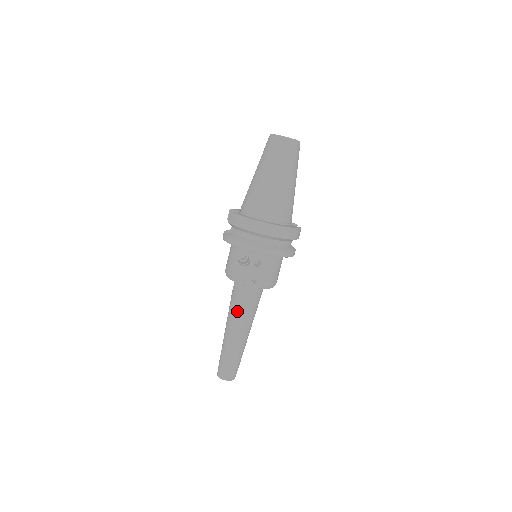
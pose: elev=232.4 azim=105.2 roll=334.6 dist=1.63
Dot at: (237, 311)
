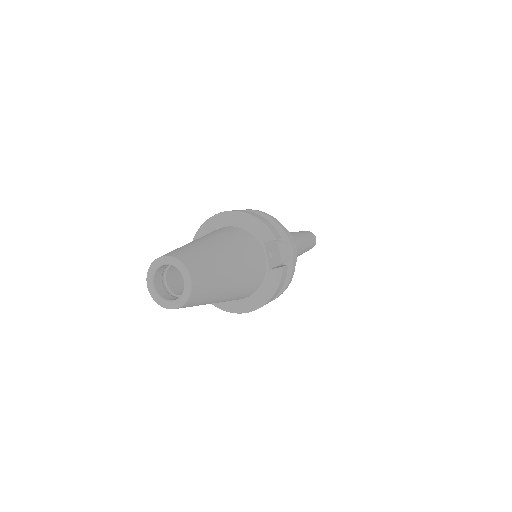
Dot at: occluded
